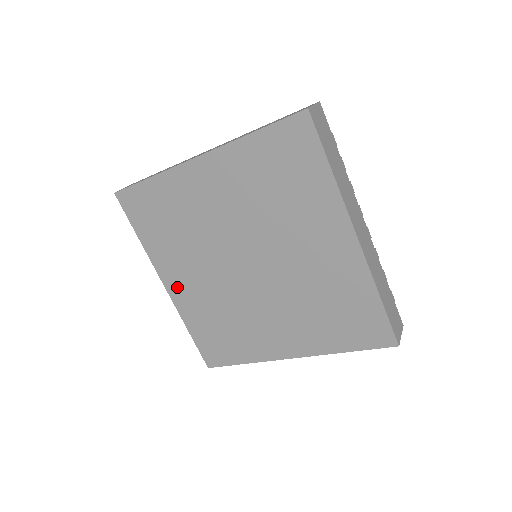
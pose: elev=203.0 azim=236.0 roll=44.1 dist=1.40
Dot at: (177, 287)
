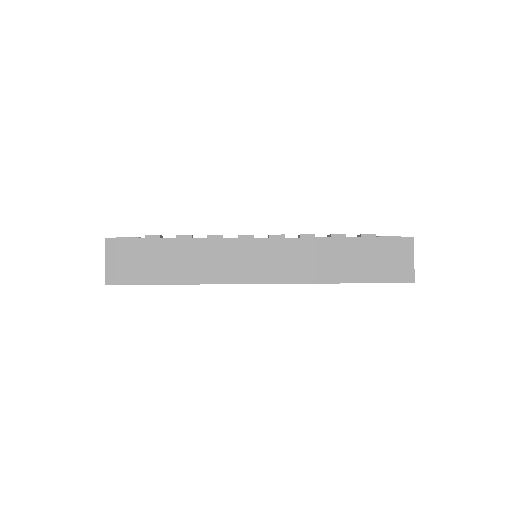
Dot at: occluded
